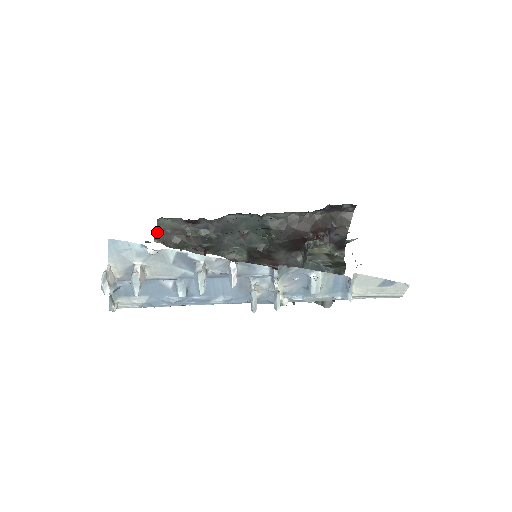
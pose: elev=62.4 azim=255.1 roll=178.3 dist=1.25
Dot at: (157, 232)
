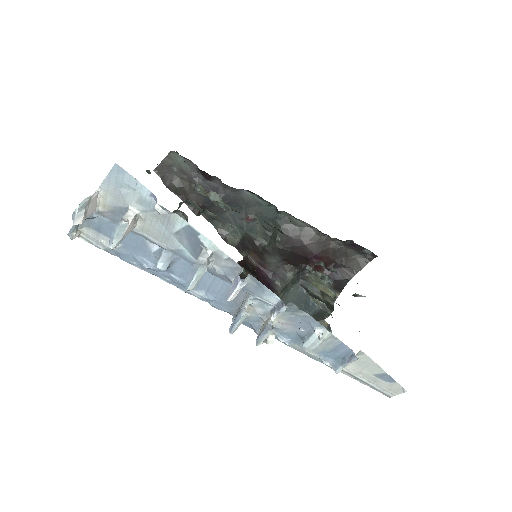
Dot at: (162, 163)
